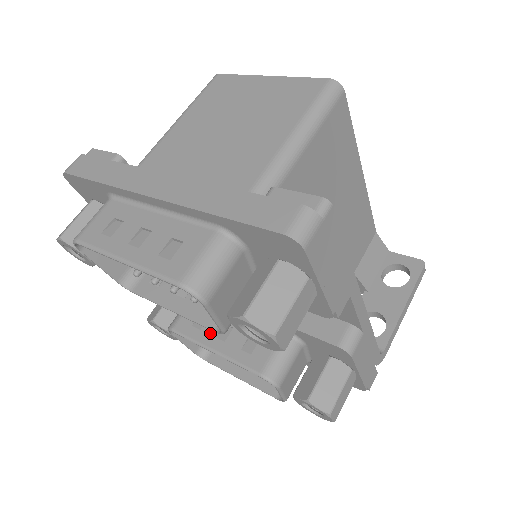
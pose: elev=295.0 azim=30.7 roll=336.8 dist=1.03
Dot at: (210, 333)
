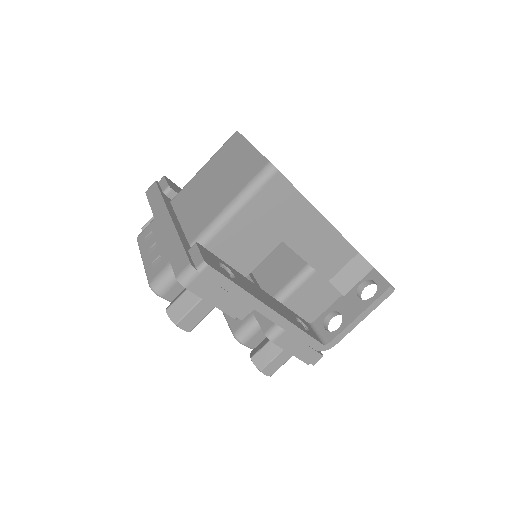
Dot at: occluded
